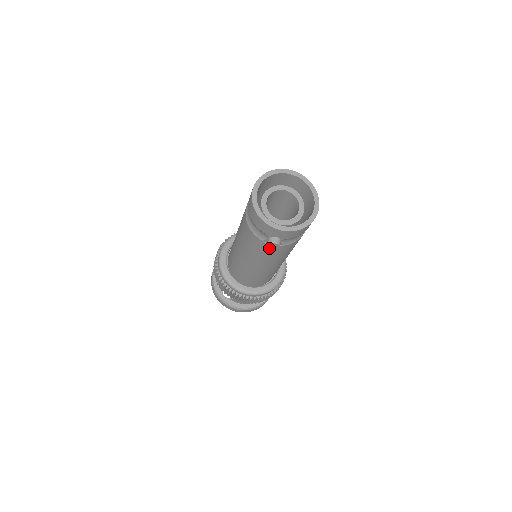
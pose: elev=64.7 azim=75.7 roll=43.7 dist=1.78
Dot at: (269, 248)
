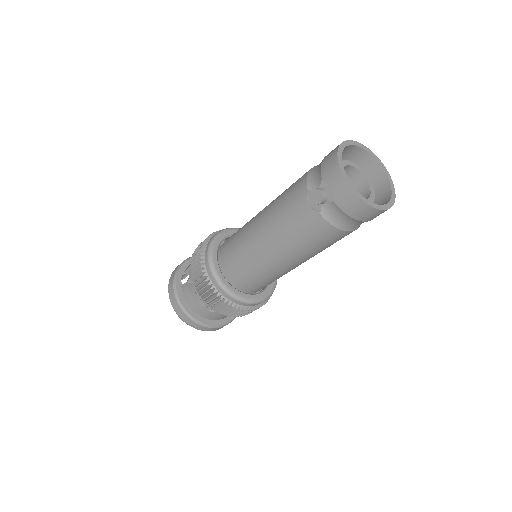
Dot at: (303, 207)
